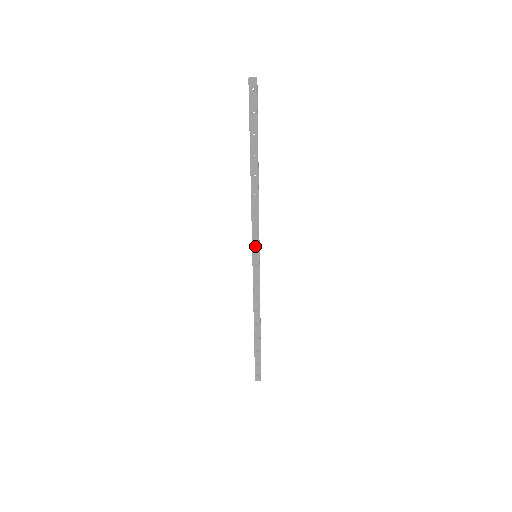
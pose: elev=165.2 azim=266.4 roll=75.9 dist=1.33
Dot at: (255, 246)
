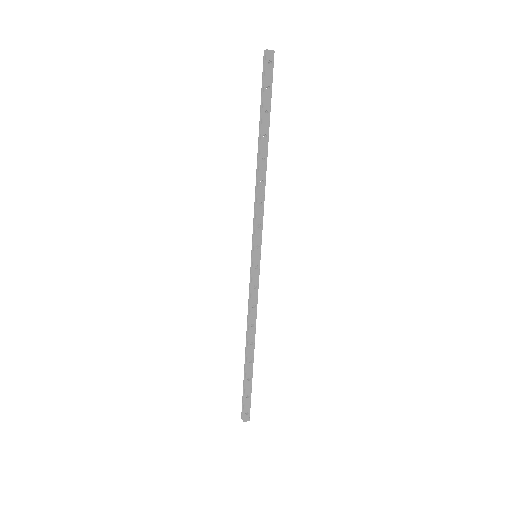
Dot at: (257, 243)
